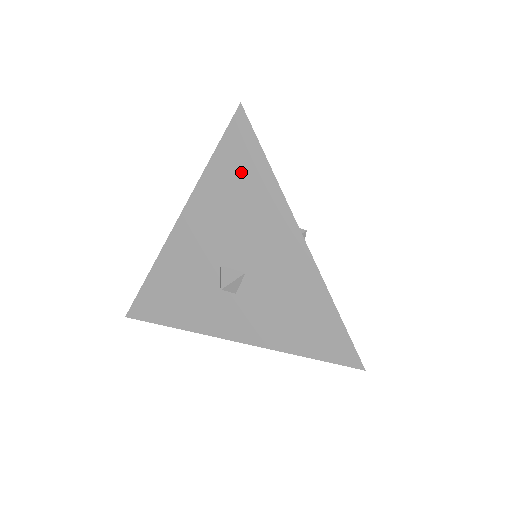
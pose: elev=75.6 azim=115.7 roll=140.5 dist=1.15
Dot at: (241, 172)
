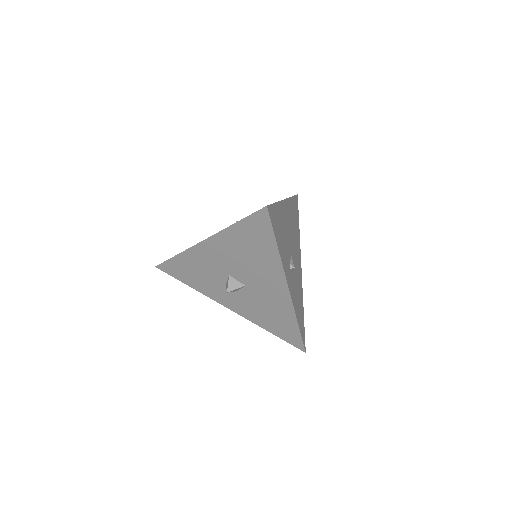
Dot at: (256, 240)
